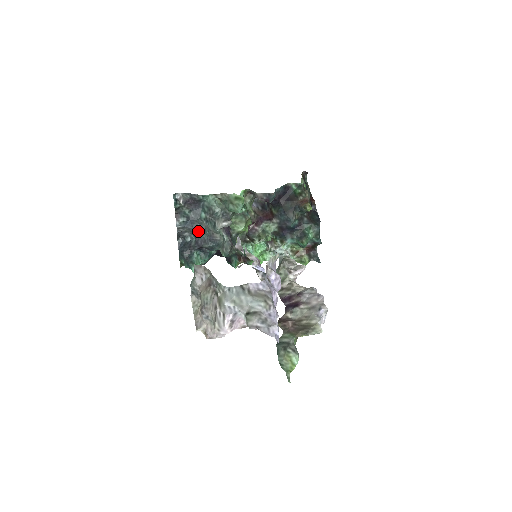
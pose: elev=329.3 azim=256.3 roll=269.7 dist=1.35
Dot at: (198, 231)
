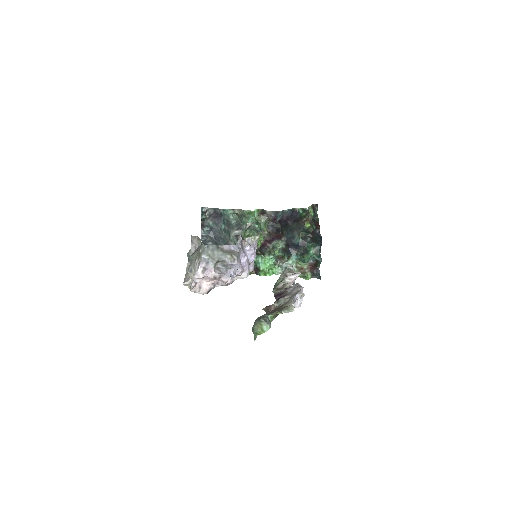
Dot at: (218, 240)
